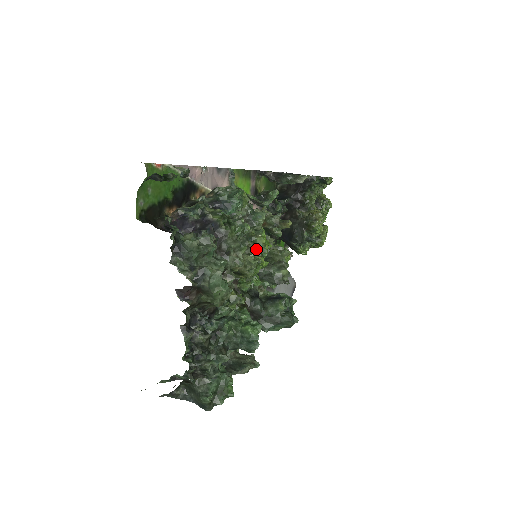
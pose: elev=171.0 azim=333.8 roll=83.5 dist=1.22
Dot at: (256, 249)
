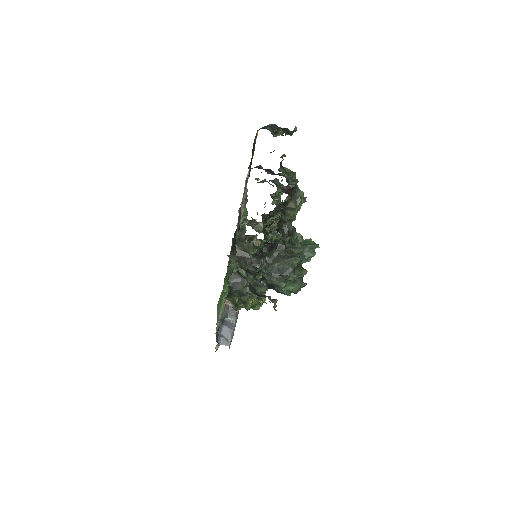
Dot at: occluded
